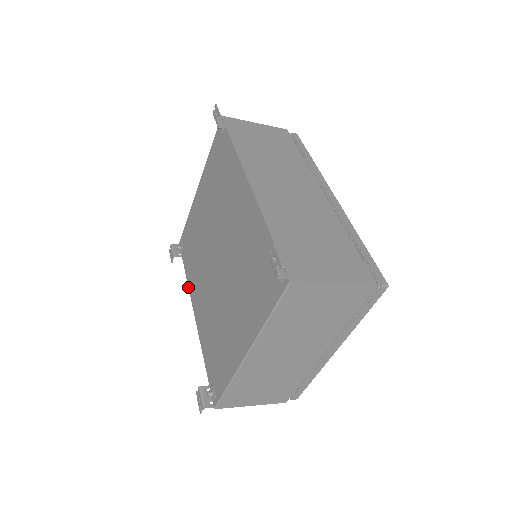
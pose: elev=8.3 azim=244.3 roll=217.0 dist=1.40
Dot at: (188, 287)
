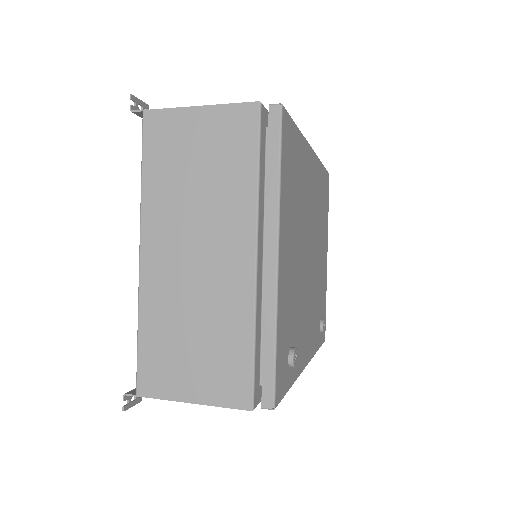
Dot at: occluded
